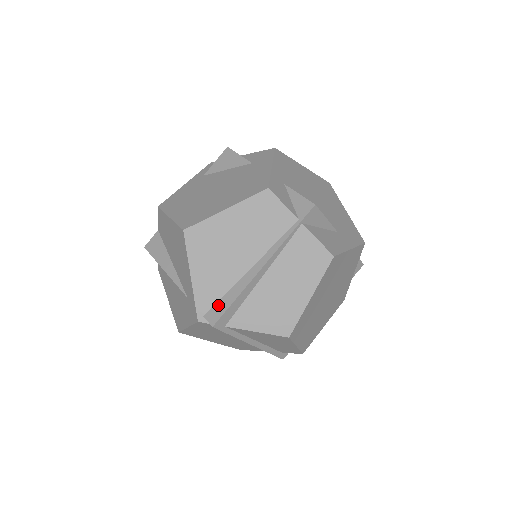
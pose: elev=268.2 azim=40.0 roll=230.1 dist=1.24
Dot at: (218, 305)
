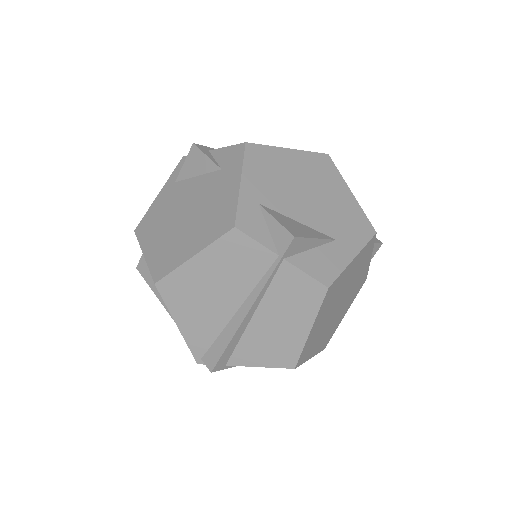
Dot at: (212, 349)
